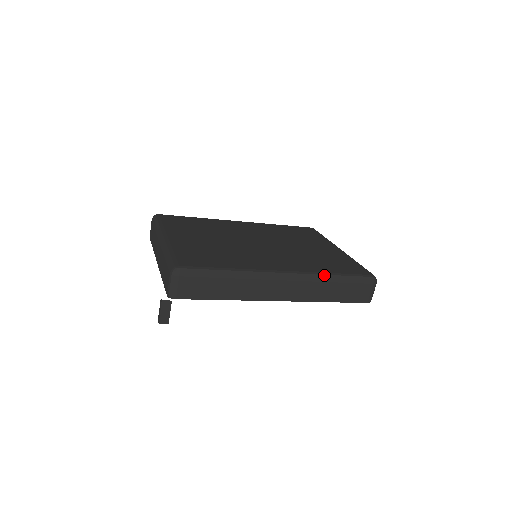
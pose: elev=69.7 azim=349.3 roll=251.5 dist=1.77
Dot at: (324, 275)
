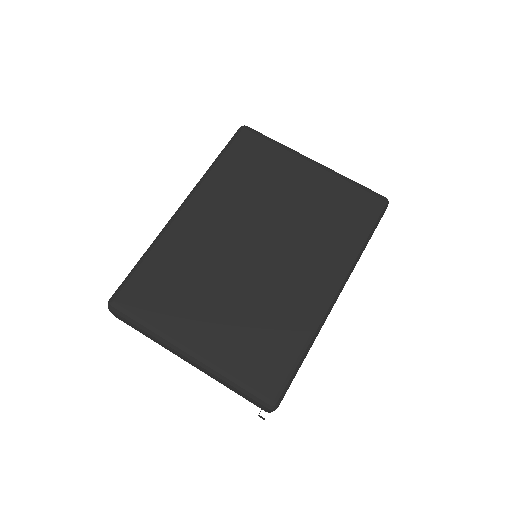
Dot at: (359, 254)
